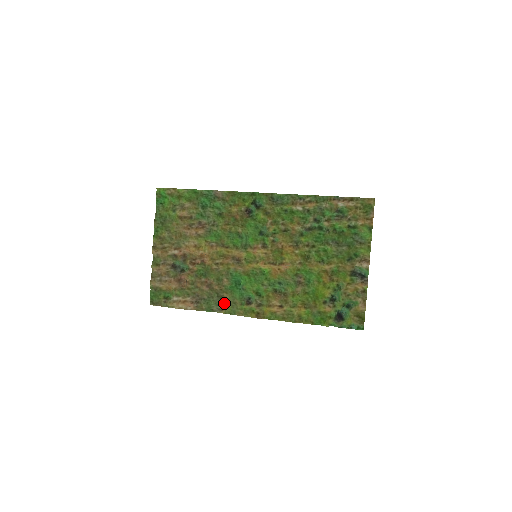
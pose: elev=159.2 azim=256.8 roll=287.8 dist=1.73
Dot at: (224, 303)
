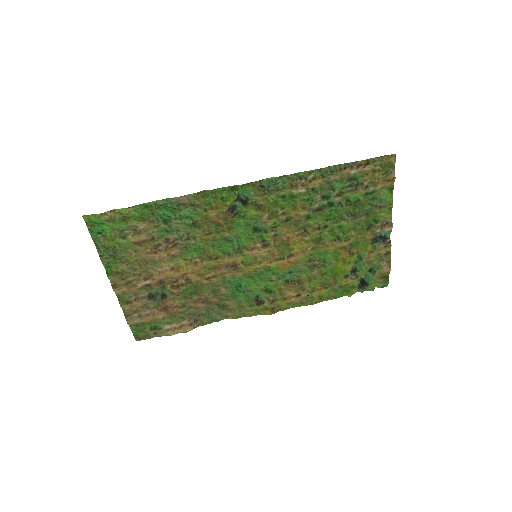
Dot at: (228, 310)
